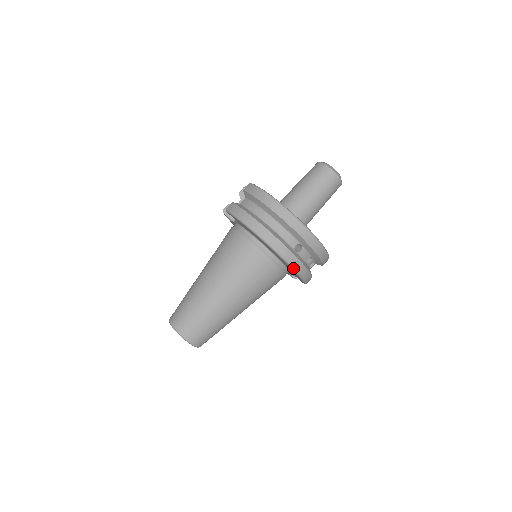
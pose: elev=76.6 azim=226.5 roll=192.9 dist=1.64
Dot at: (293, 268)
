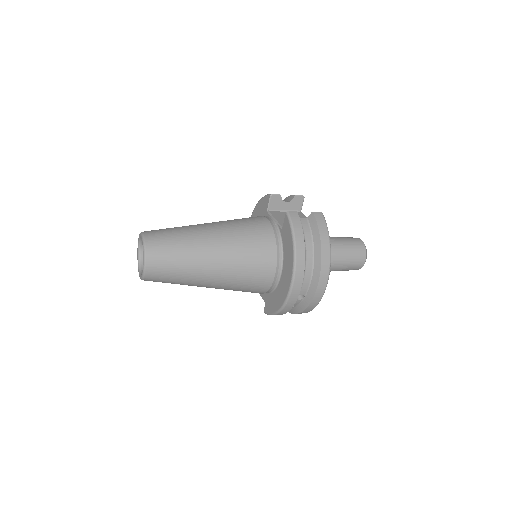
Dot at: (283, 308)
